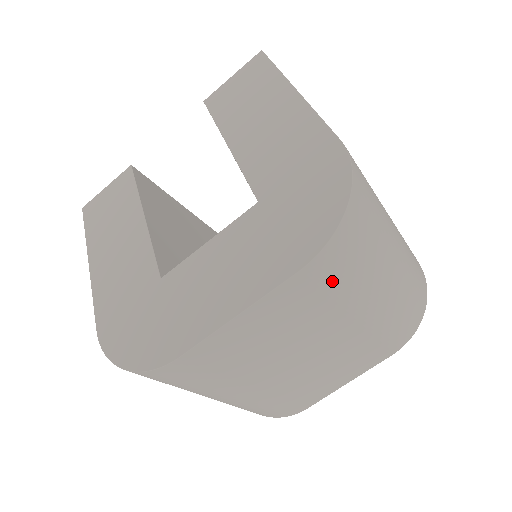
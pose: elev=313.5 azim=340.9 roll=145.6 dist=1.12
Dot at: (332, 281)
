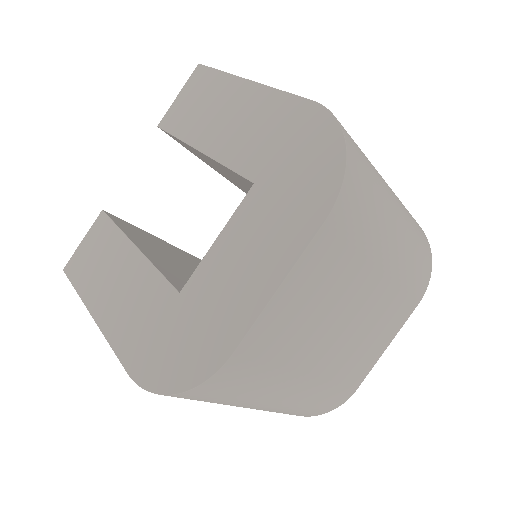
Dot at: (354, 228)
